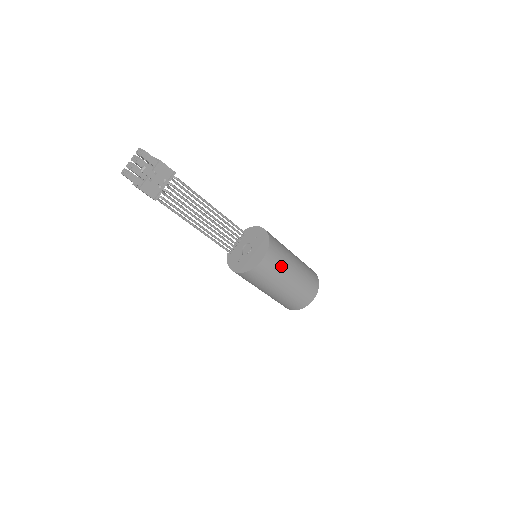
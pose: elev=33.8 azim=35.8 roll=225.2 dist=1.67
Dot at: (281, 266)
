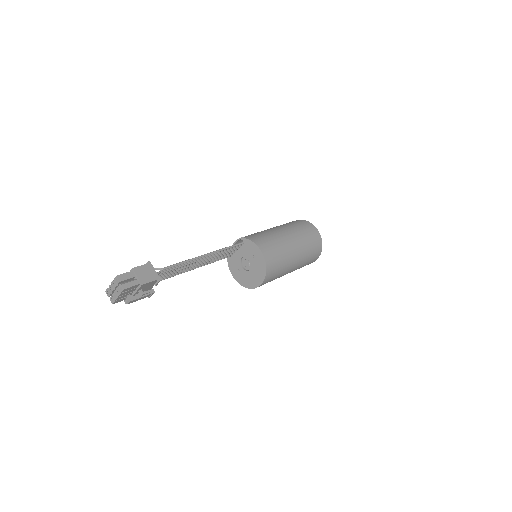
Dot at: (279, 275)
